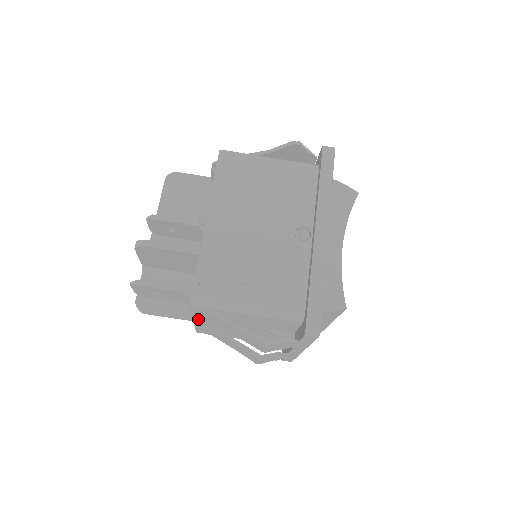
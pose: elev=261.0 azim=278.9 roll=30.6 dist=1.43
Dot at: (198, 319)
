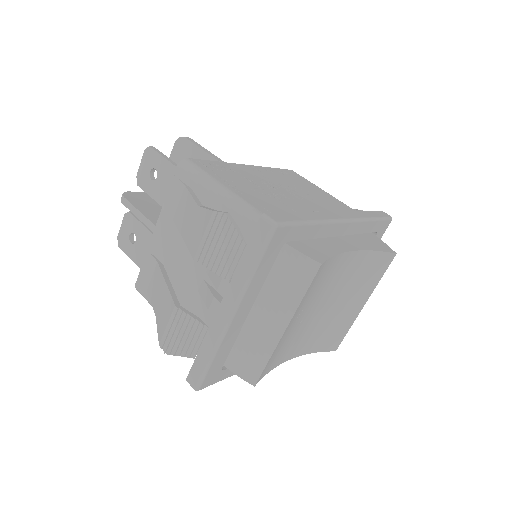
Dot at: (162, 223)
